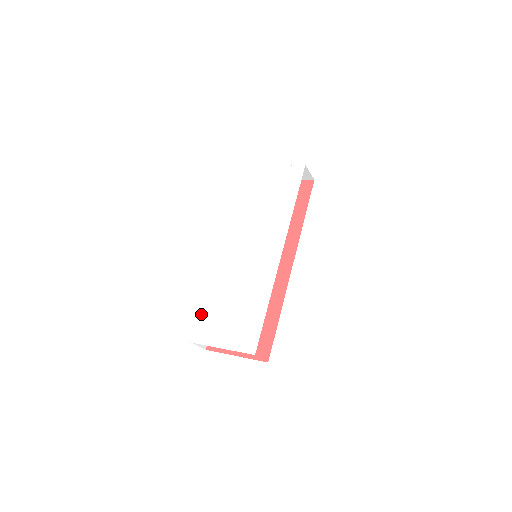
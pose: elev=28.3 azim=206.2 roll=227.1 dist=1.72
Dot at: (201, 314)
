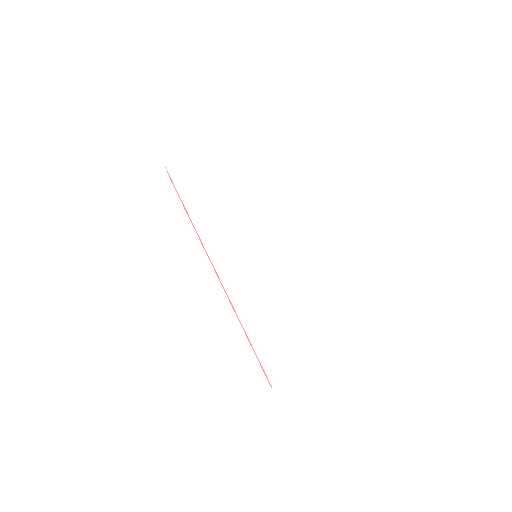
Dot at: (259, 352)
